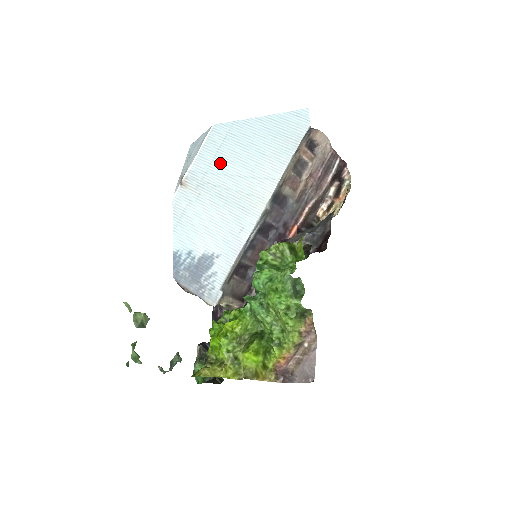
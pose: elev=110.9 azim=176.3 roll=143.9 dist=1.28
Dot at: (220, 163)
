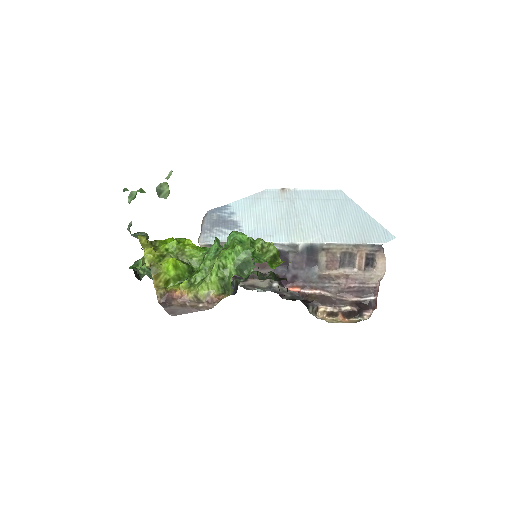
Dot at: (314, 204)
